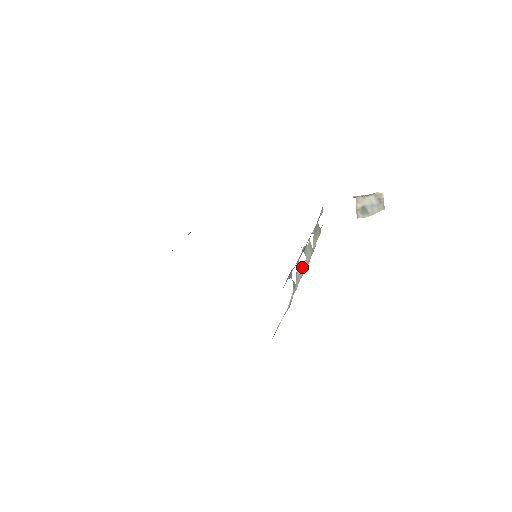
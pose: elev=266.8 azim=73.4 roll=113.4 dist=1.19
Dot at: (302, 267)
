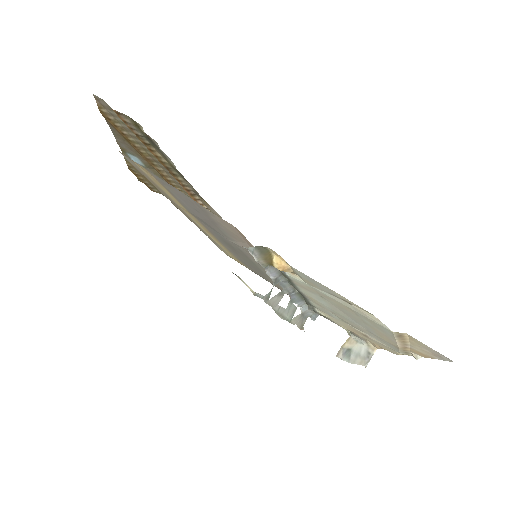
Dot at: occluded
